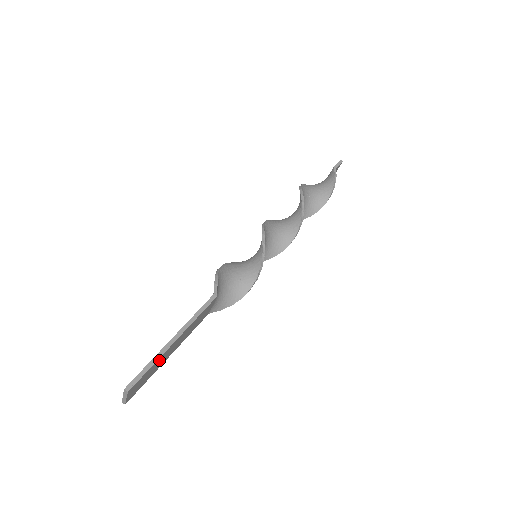
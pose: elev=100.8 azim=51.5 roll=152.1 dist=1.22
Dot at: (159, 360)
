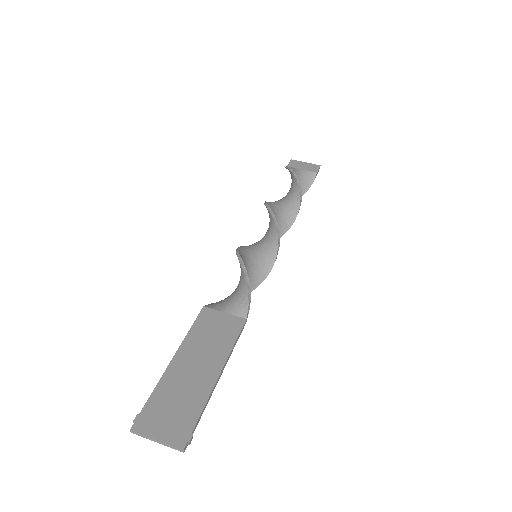
Dot at: (197, 398)
